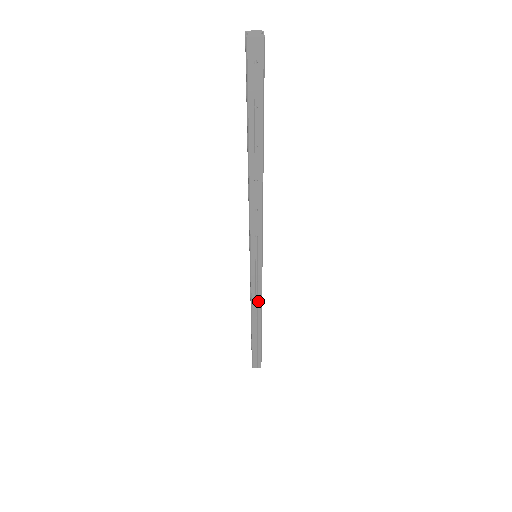
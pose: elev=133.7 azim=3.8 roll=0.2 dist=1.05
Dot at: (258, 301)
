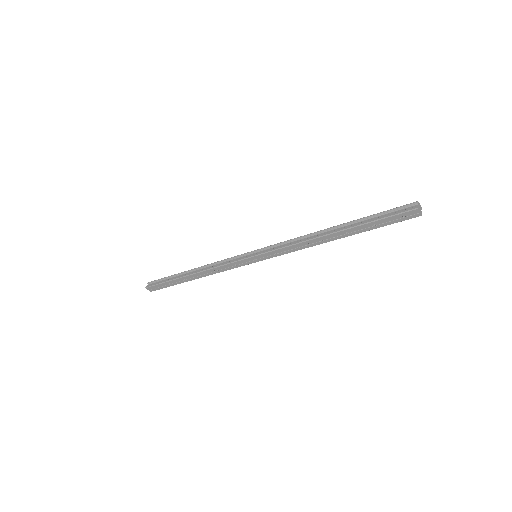
Dot at: (218, 271)
